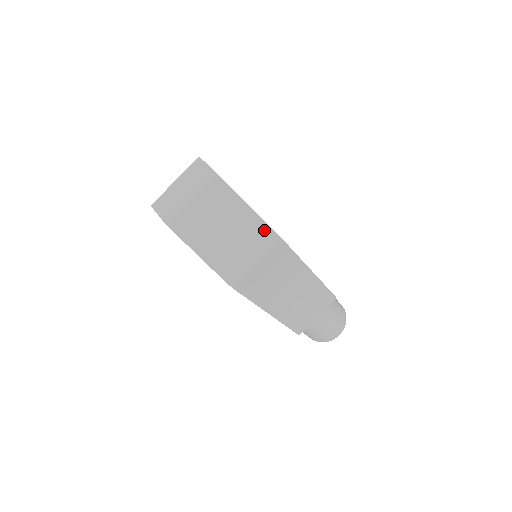
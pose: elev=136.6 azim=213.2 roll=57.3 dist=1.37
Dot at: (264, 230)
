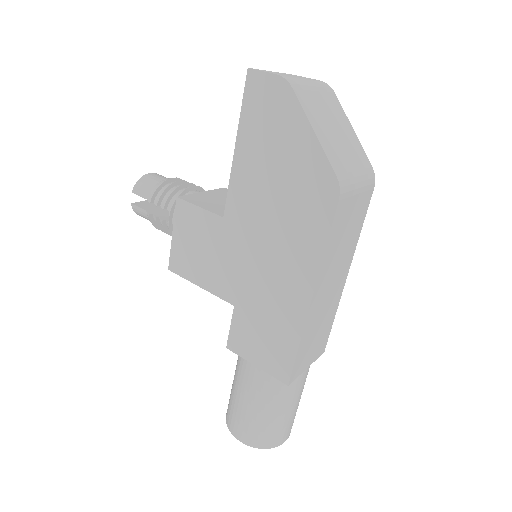
Dot at: (366, 160)
